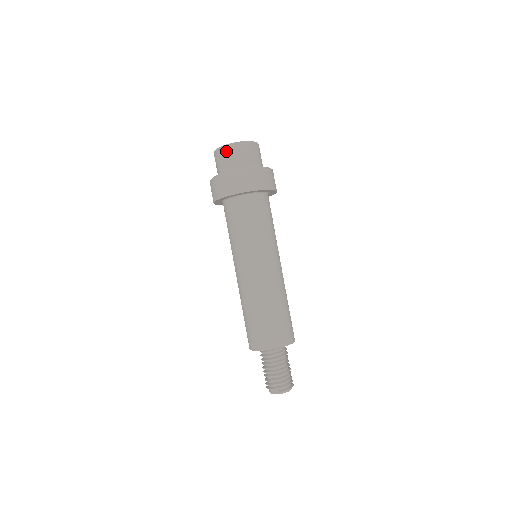
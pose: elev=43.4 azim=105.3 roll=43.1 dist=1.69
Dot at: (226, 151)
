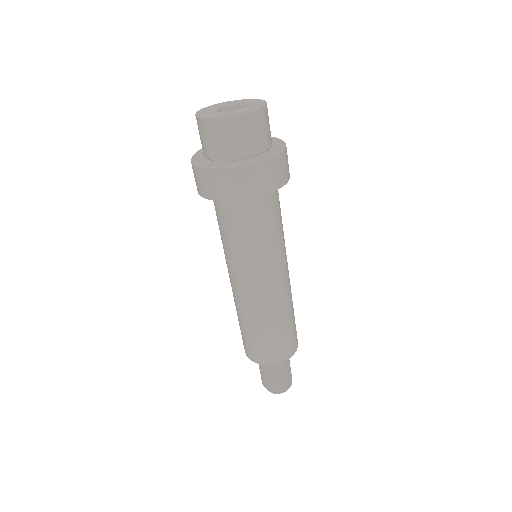
Dot at: (208, 128)
